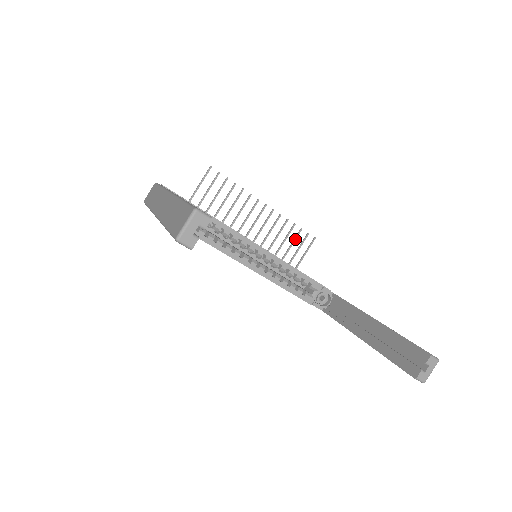
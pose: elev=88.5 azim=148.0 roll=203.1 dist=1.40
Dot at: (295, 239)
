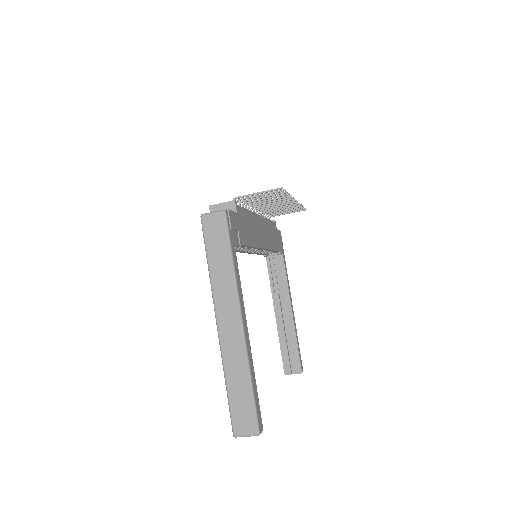
Dot at: occluded
